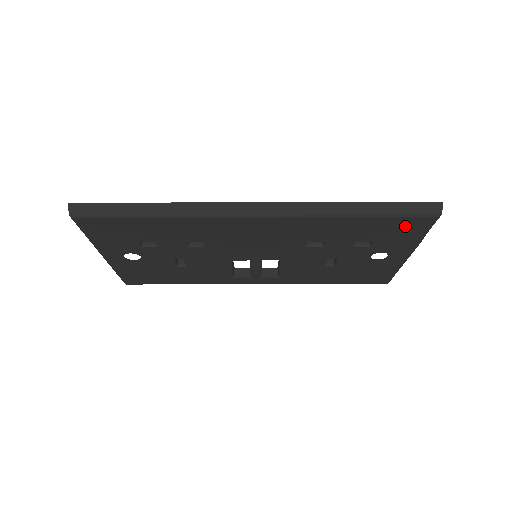
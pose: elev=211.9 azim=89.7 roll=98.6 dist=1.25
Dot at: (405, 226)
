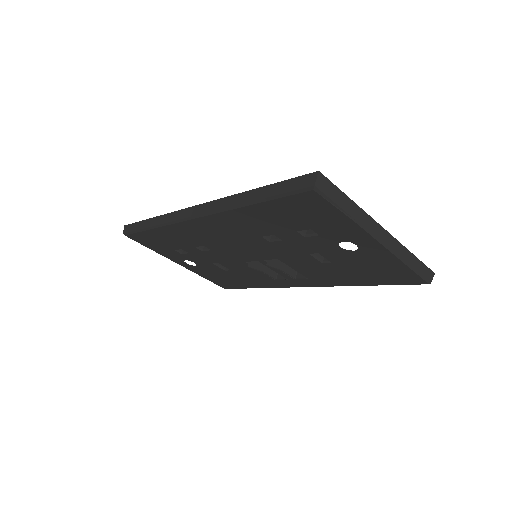
Dot at: (305, 207)
